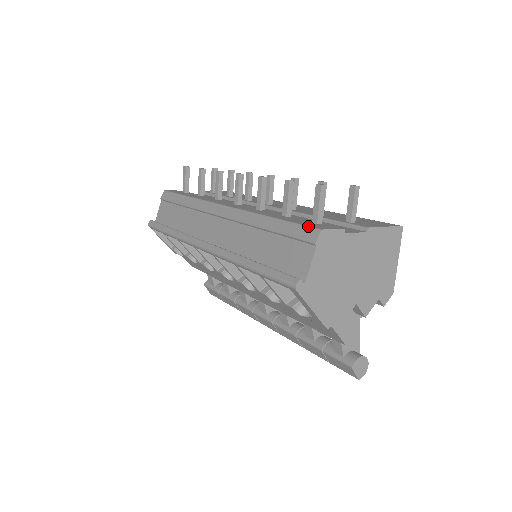
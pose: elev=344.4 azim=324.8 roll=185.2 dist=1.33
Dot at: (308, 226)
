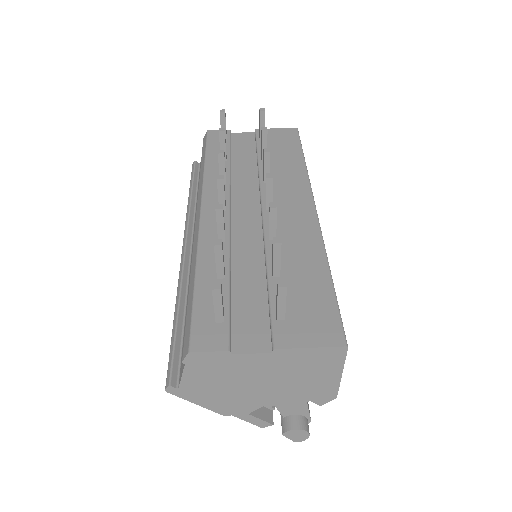
Dot at: (190, 332)
